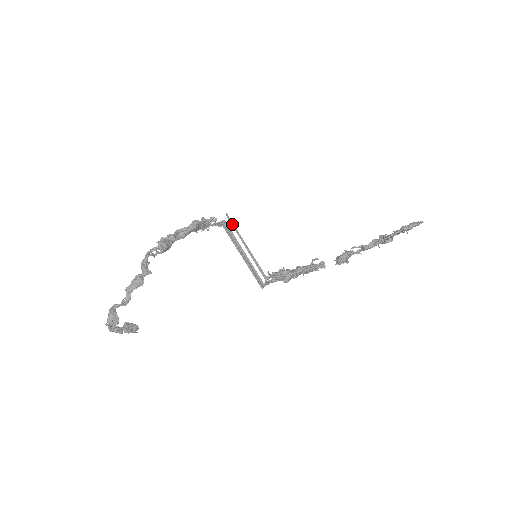
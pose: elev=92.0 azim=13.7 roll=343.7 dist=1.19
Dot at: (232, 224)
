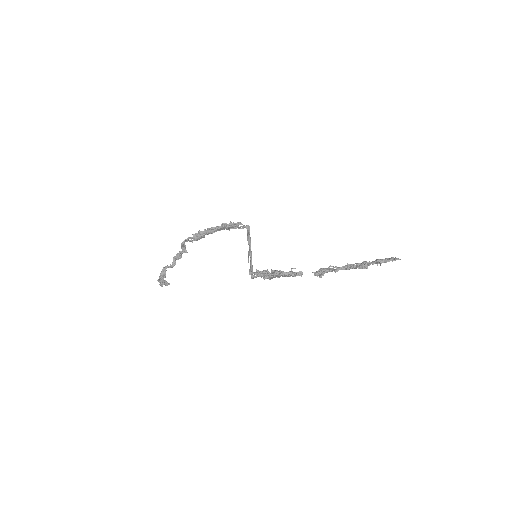
Dot at: (247, 230)
